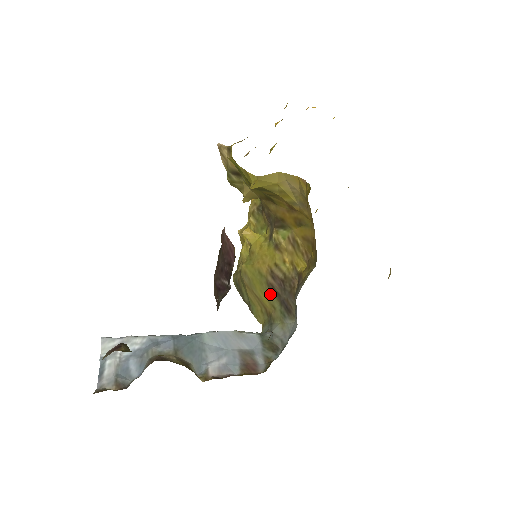
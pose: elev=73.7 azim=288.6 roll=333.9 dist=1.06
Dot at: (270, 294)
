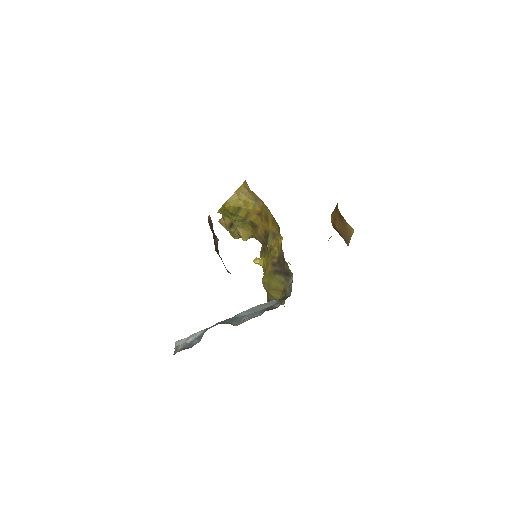
Dot at: (277, 277)
